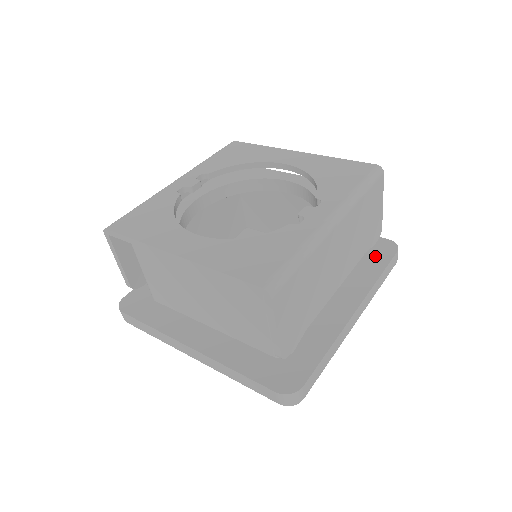
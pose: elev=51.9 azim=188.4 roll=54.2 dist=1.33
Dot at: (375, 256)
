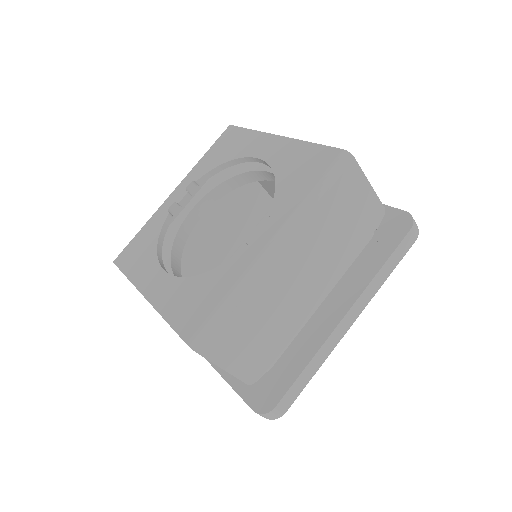
Dot at: (383, 239)
